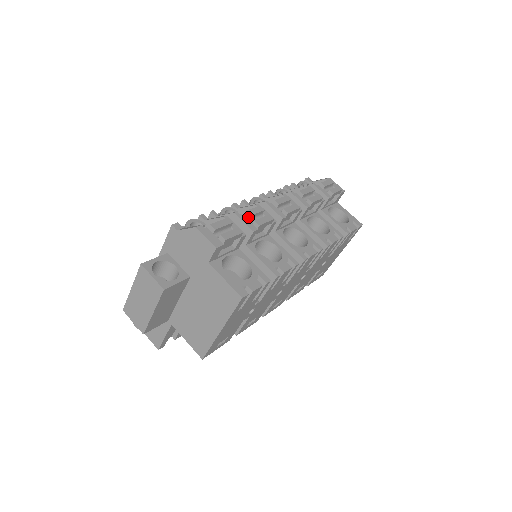
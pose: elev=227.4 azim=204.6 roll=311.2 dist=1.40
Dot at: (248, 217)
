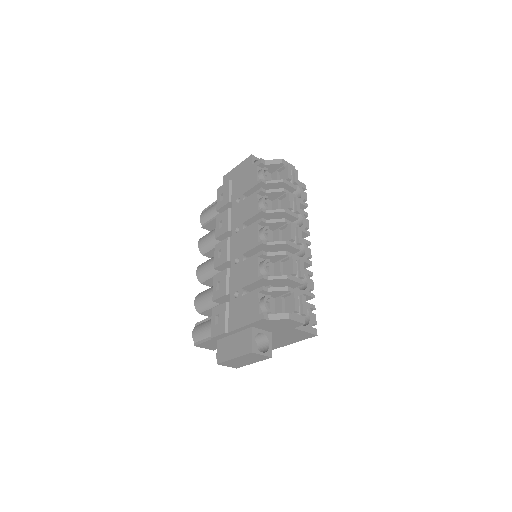
Dot at: (295, 275)
